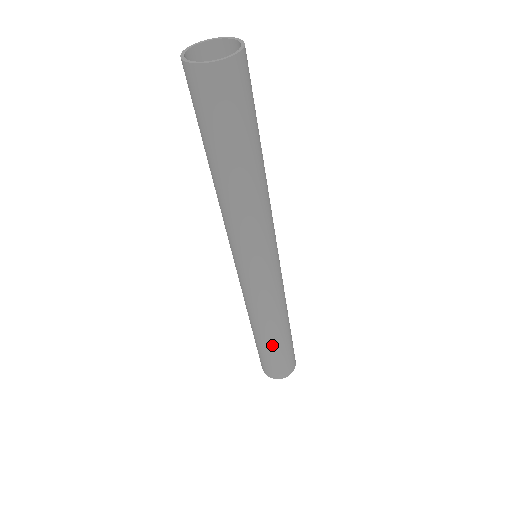
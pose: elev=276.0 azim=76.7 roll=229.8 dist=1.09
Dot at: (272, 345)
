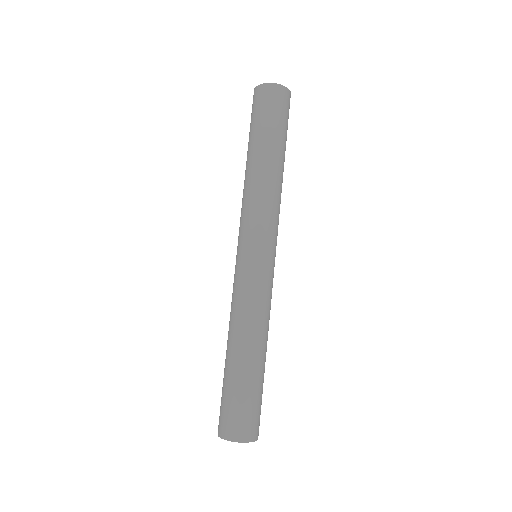
Dot at: (241, 368)
